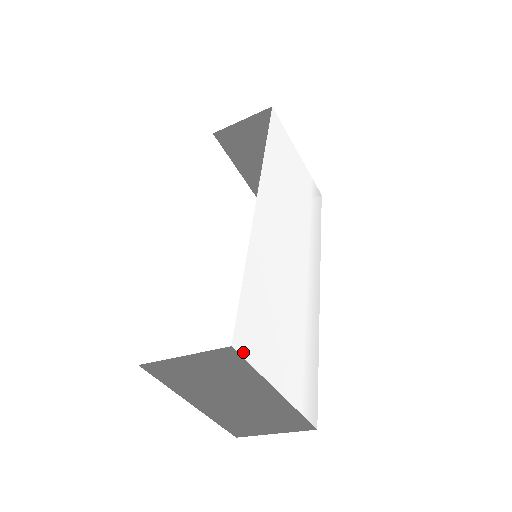
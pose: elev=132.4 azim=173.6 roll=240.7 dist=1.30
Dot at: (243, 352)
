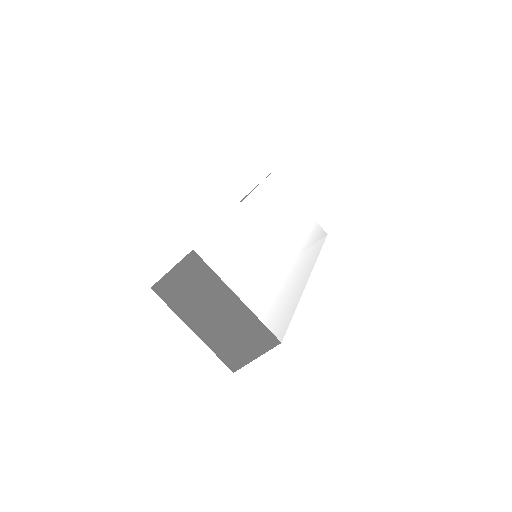
Dot at: (204, 258)
